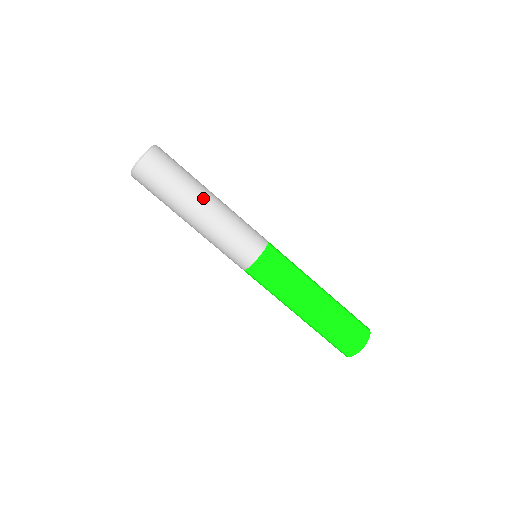
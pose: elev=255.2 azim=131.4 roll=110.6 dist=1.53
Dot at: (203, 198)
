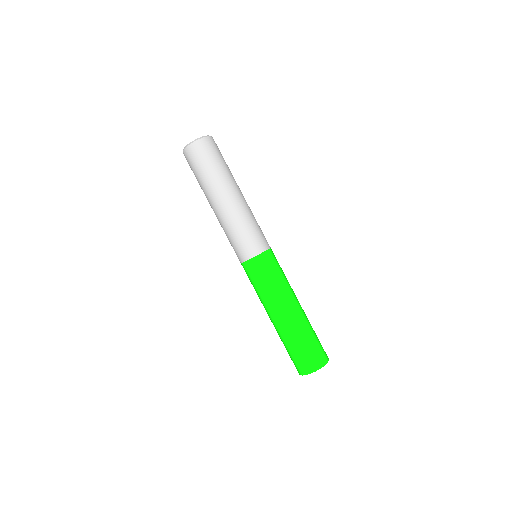
Dot at: (231, 190)
